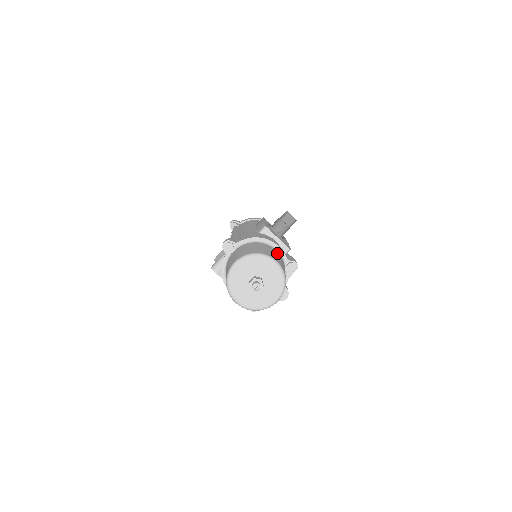
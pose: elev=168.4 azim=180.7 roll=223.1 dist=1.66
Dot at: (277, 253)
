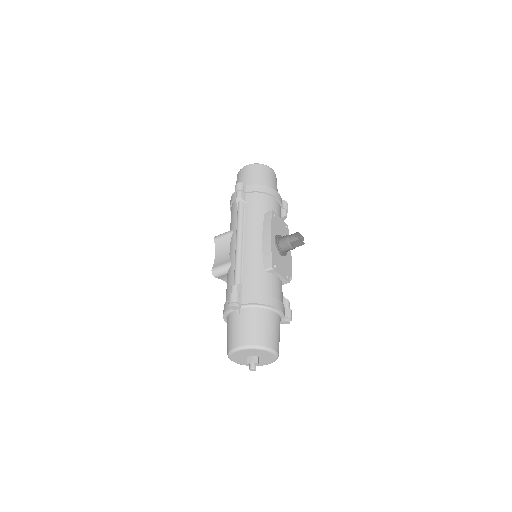
Dot at: (277, 320)
